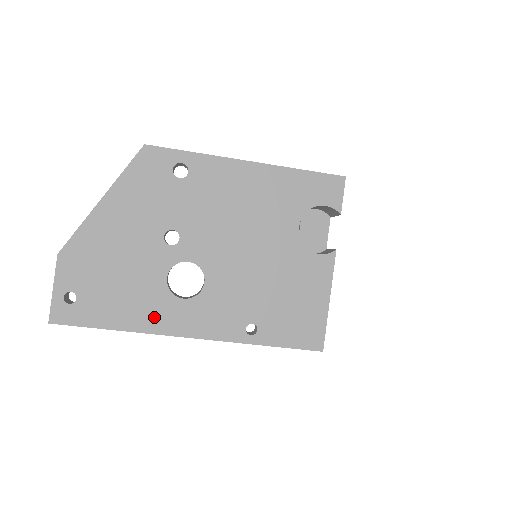
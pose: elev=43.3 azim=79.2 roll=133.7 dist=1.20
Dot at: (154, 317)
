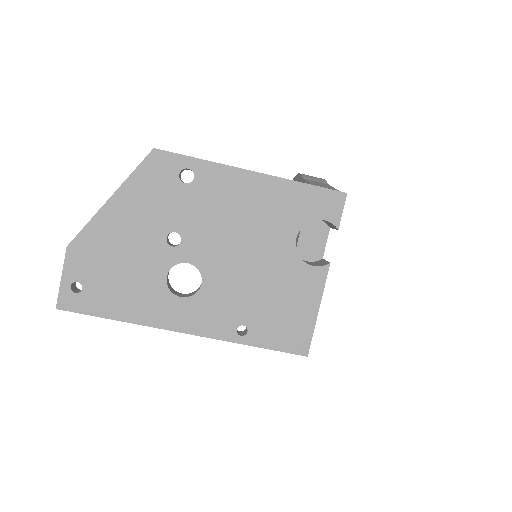
Dot at: (152, 311)
